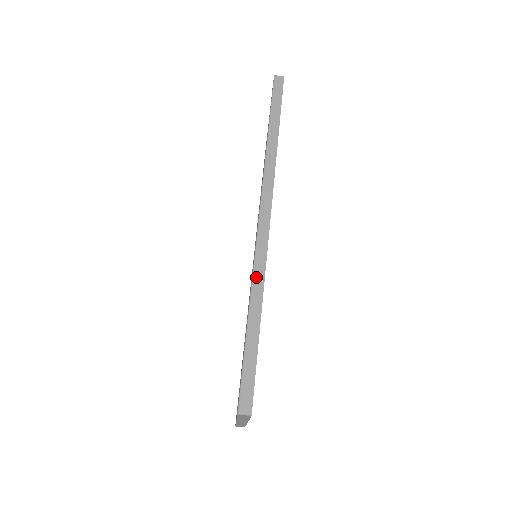
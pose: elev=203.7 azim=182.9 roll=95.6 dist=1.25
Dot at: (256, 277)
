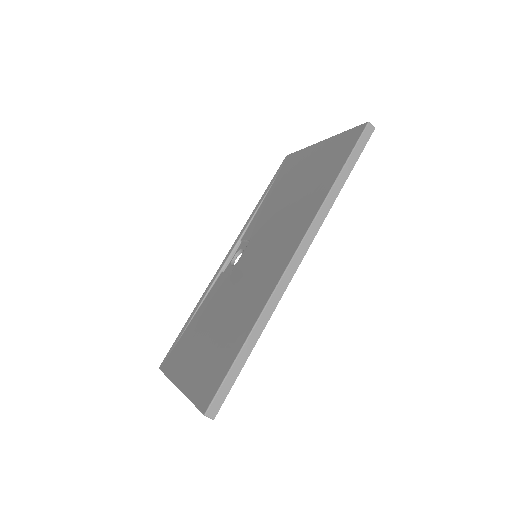
Dot at: (267, 310)
